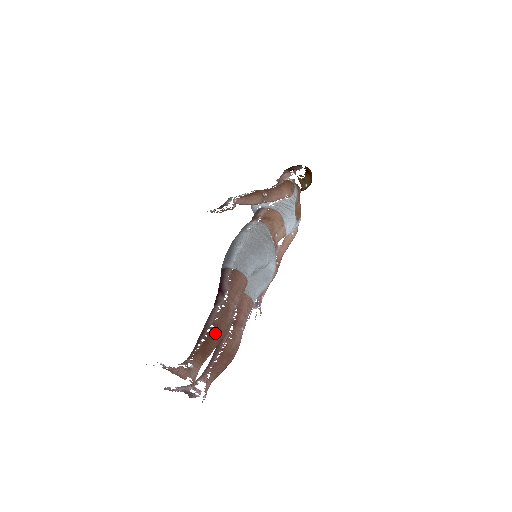
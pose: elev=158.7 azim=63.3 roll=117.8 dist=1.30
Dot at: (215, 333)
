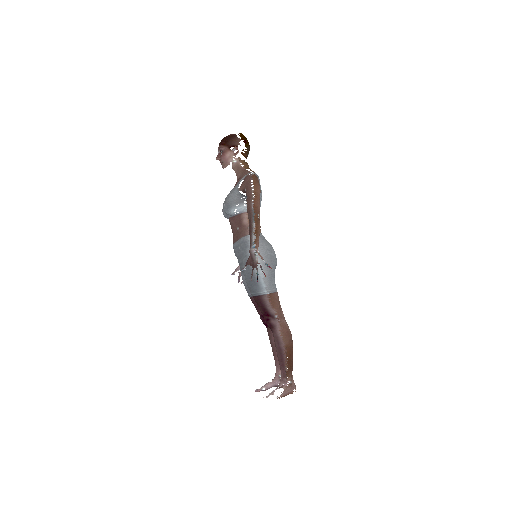
Dot at: (291, 351)
